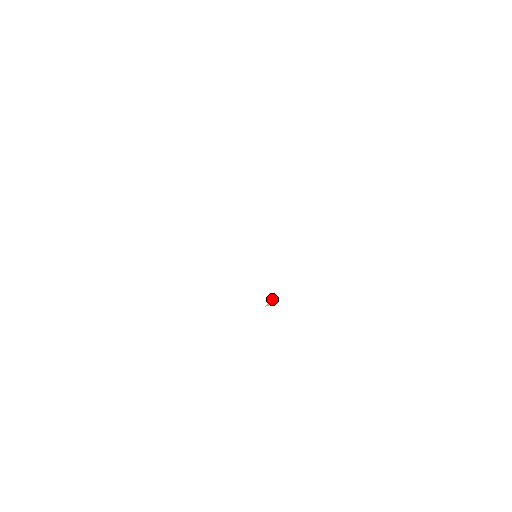
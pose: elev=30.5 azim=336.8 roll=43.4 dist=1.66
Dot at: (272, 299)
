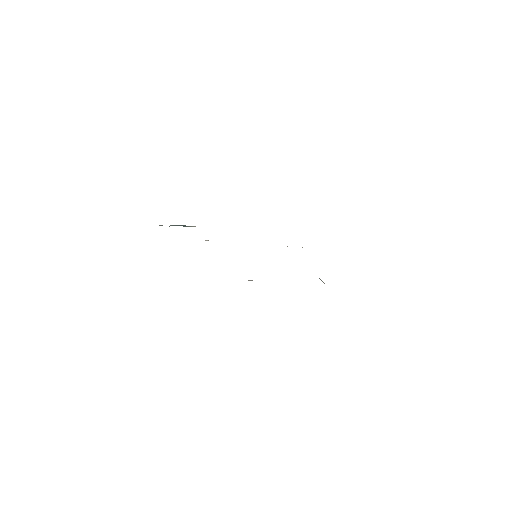
Dot at: occluded
